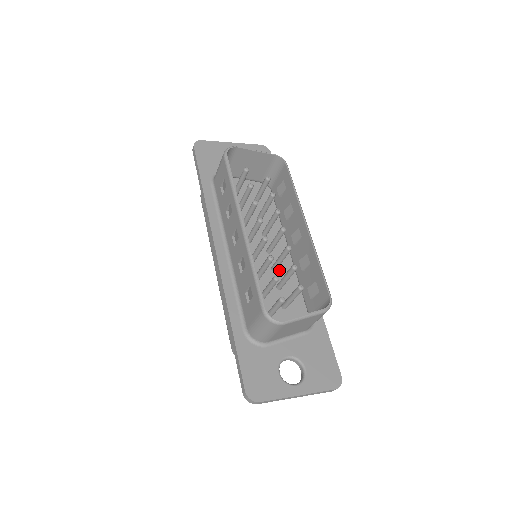
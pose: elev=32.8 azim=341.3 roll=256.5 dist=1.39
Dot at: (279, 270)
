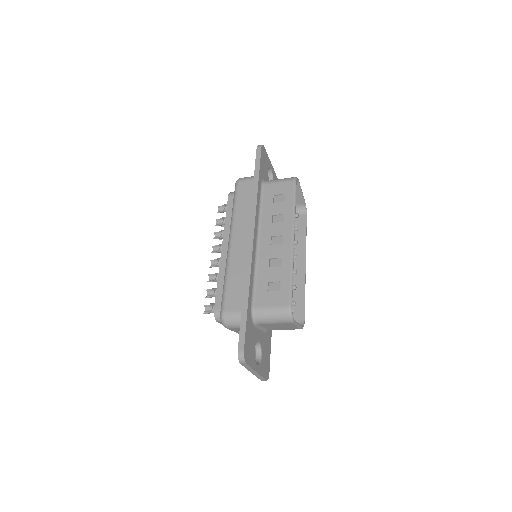
Dot at: occluded
